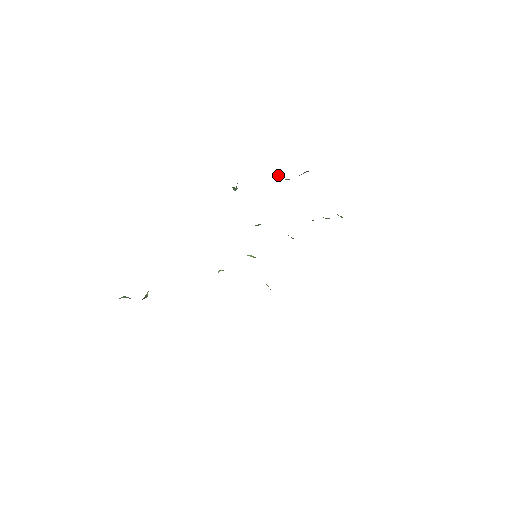
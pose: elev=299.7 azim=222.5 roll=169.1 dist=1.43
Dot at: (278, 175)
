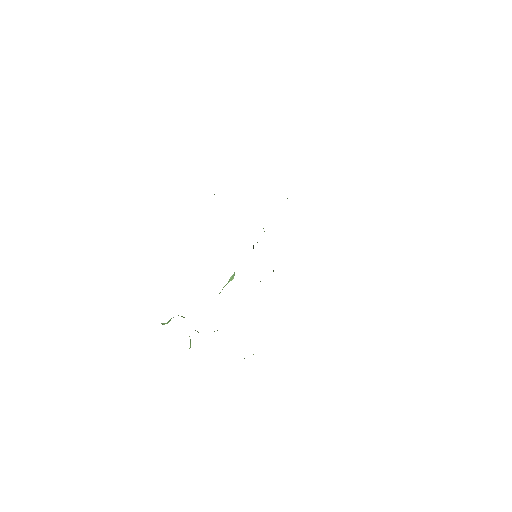
Dot at: occluded
